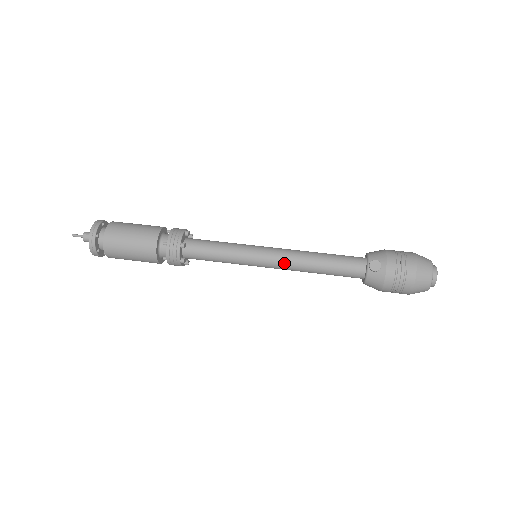
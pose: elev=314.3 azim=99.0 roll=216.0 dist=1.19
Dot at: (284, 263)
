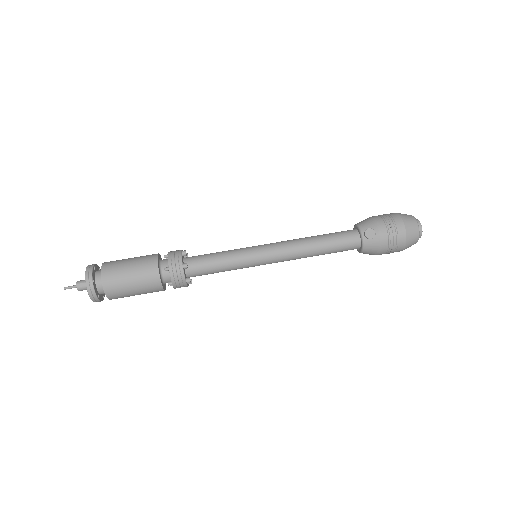
Dot at: (286, 255)
